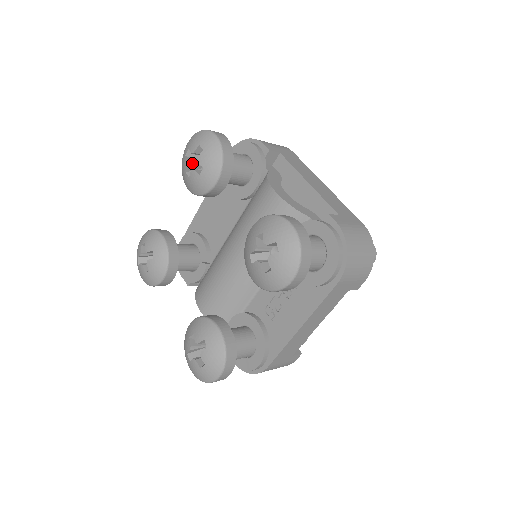
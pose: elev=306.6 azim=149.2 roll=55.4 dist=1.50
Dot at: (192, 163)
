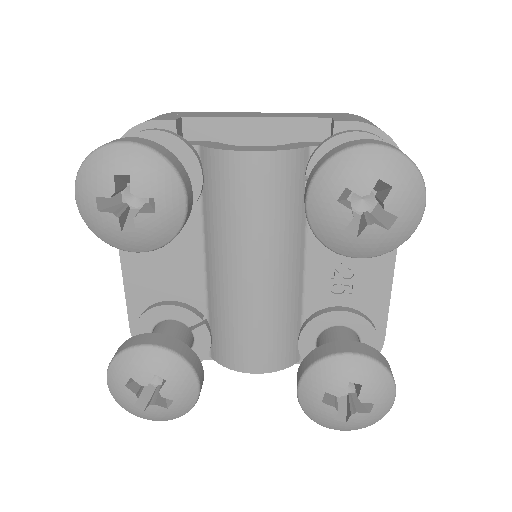
Dot at: (118, 212)
